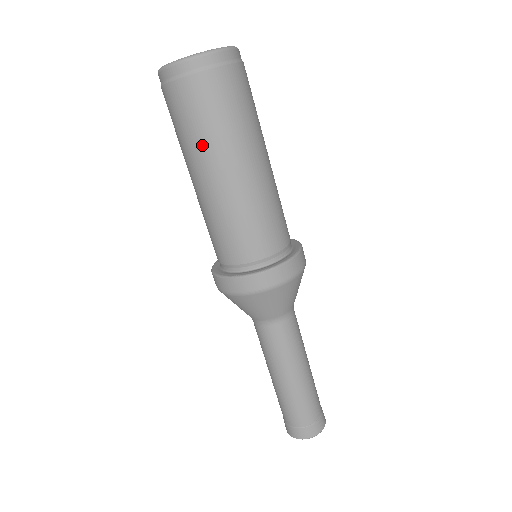
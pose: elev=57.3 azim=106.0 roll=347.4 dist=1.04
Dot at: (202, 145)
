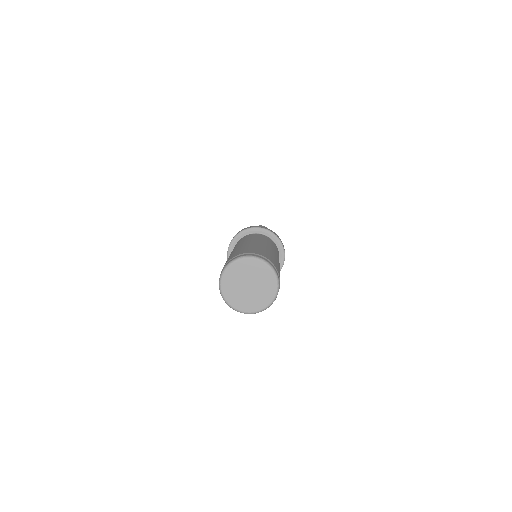
Dot at: occluded
